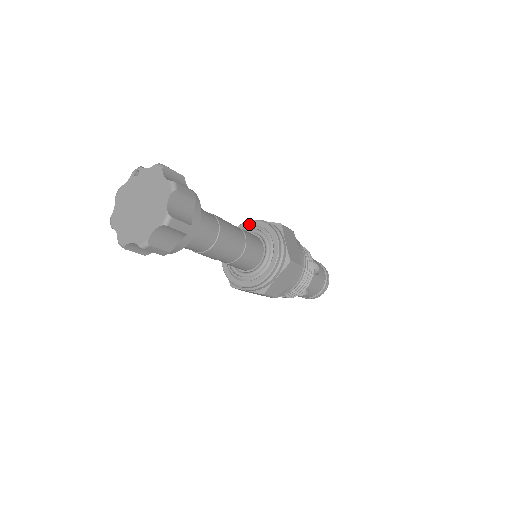
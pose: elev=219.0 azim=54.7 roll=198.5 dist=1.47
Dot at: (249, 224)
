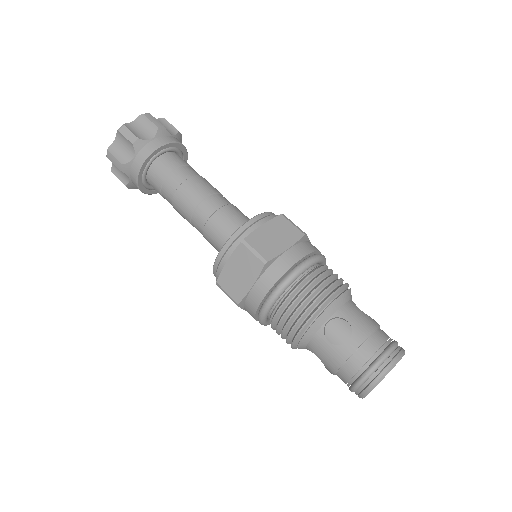
Dot at: occluded
